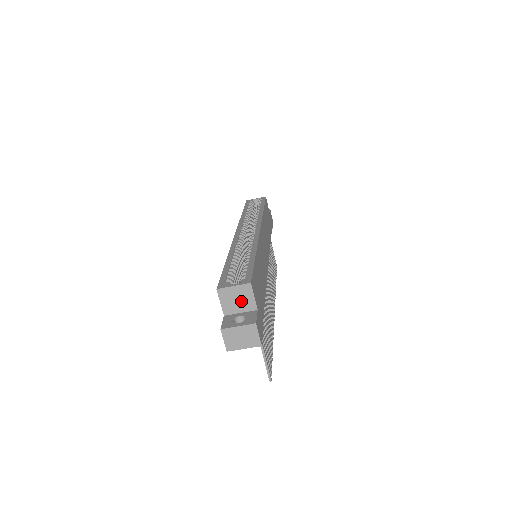
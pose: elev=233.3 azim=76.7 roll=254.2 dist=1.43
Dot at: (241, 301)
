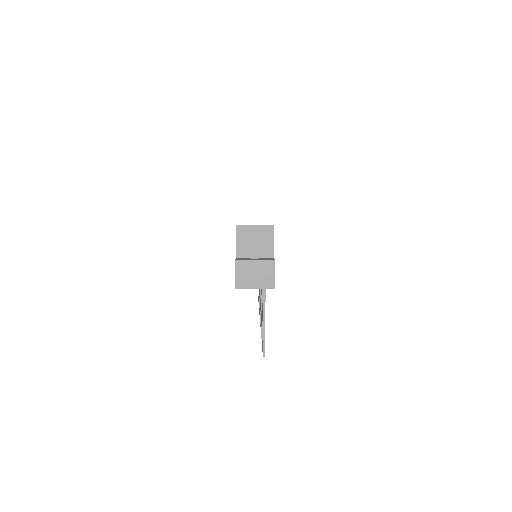
Dot at: (258, 244)
